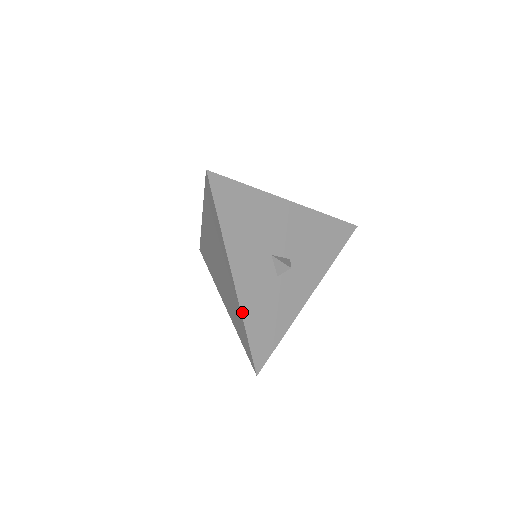
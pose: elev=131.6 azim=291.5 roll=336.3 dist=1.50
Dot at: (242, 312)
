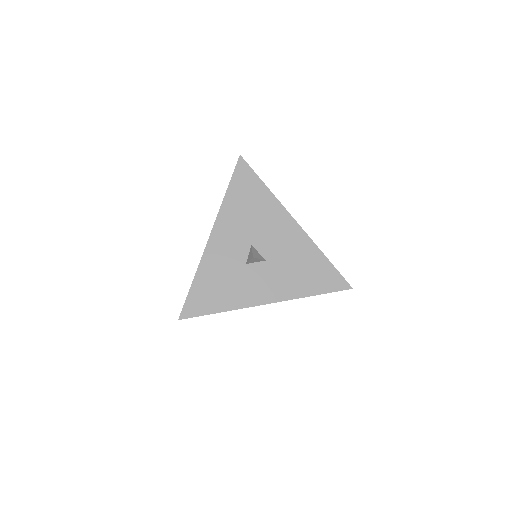
Dot at: (200, 264)
